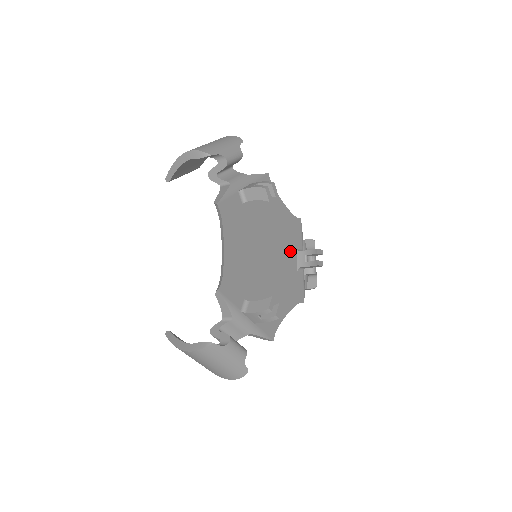
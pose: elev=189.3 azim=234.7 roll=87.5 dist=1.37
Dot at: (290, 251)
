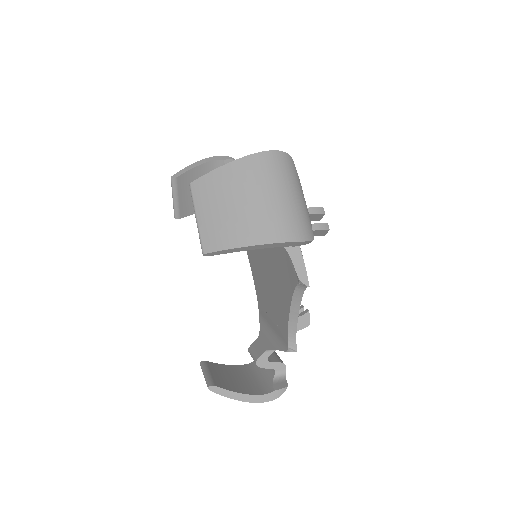
Dot at: occluded
